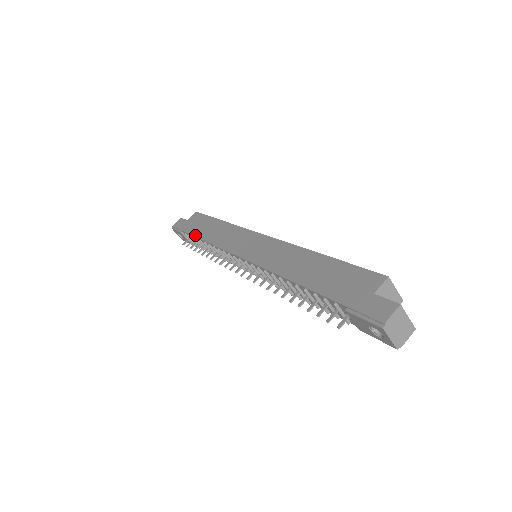
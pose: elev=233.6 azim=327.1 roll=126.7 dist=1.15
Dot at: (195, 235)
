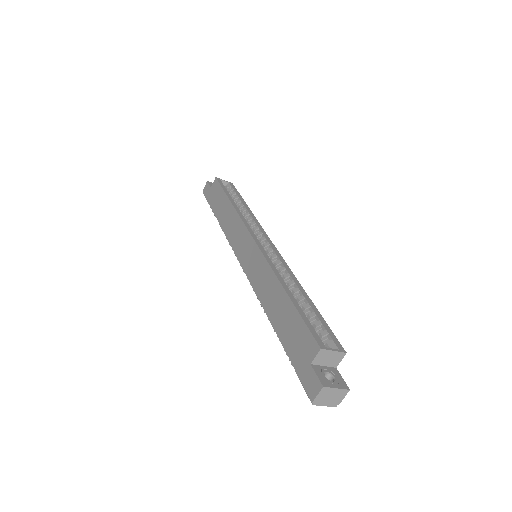
Dot at: (215, 215)
